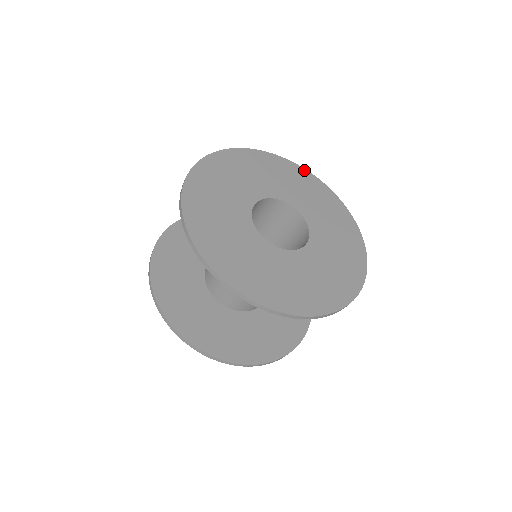
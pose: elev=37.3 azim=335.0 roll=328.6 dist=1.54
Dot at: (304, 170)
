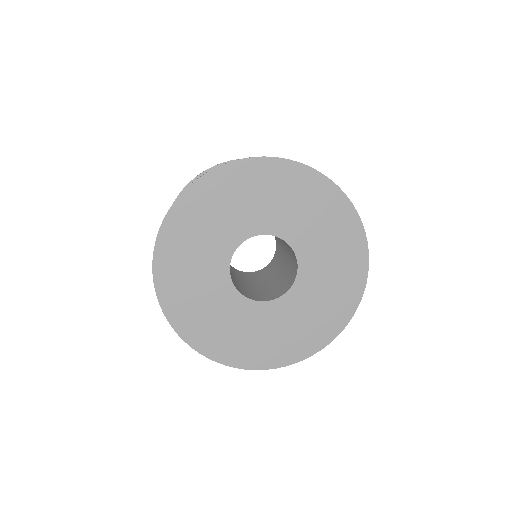
Dot at: (241, 163)
